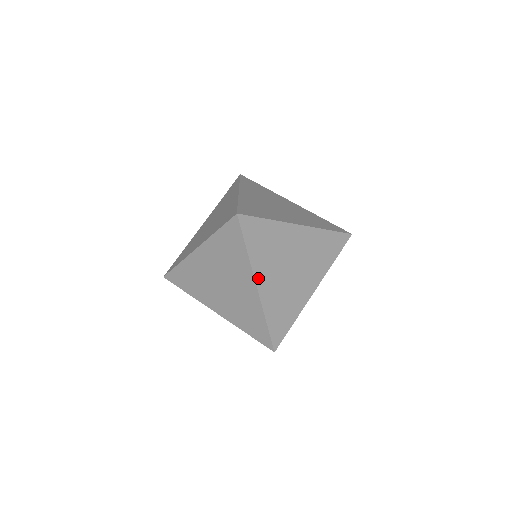
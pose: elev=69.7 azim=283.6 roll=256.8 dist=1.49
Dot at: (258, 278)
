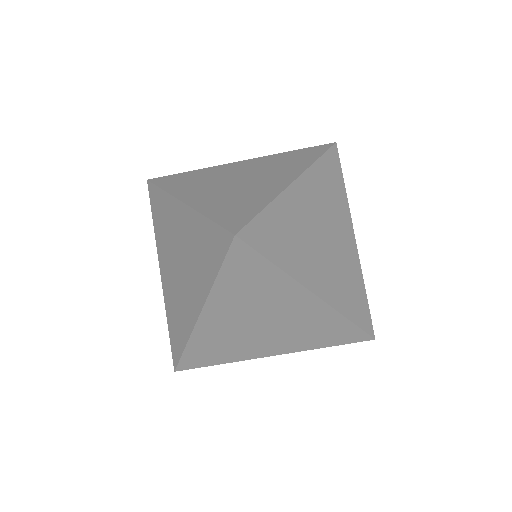
Dot at: (303, 180)
